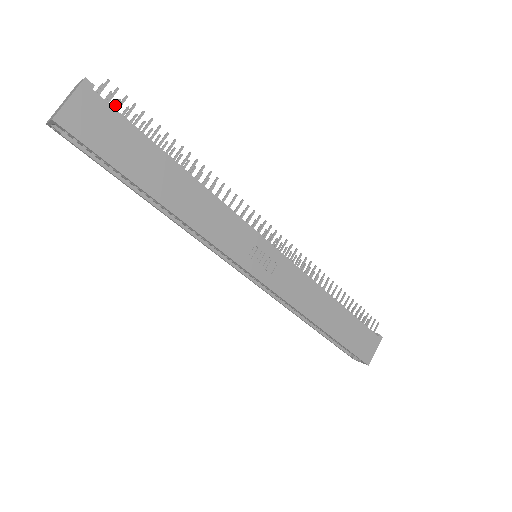
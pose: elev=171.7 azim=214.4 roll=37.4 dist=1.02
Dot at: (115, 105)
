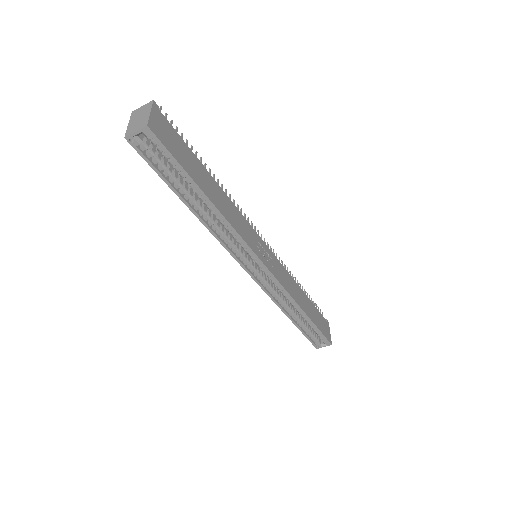
Dot at: occluded
